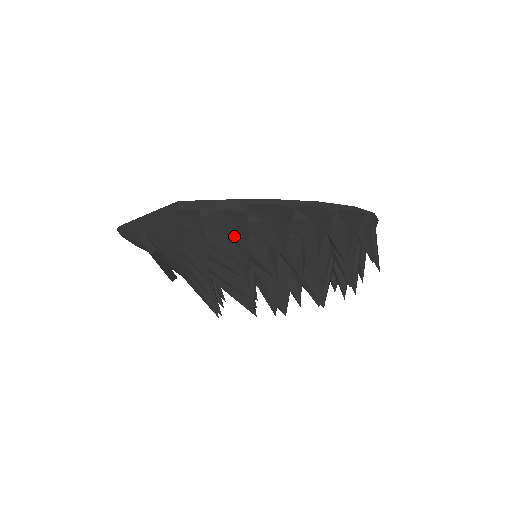
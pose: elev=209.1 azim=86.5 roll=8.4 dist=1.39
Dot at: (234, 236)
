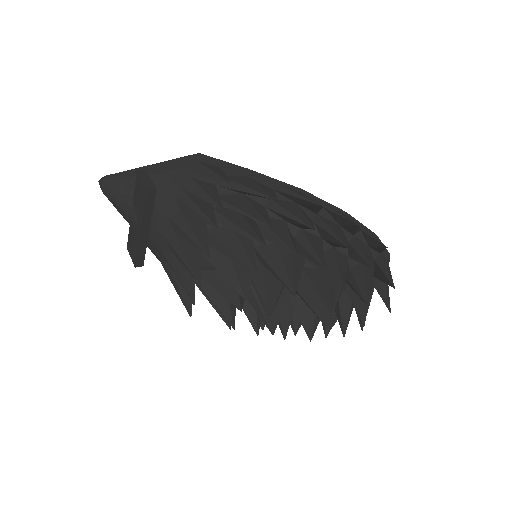
Dot at: (260, 194)
